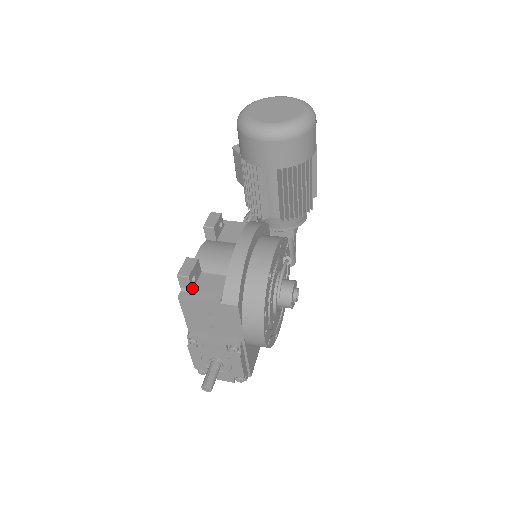
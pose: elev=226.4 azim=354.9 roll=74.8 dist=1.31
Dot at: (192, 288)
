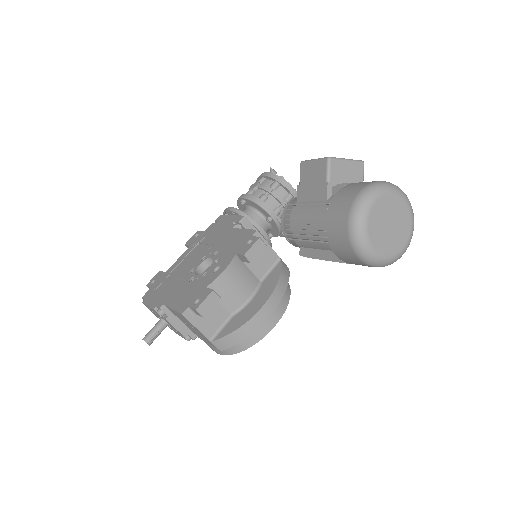
Dot at: occluded
